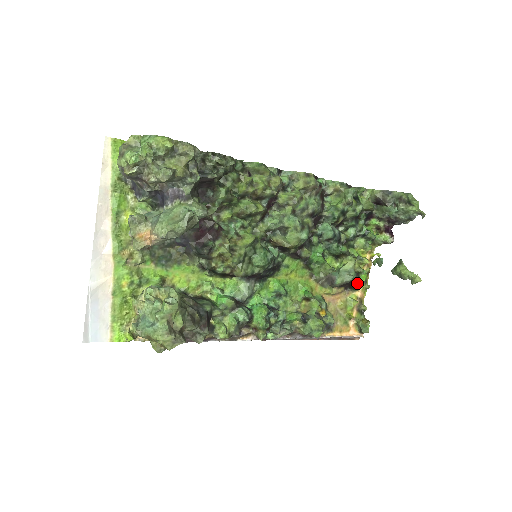
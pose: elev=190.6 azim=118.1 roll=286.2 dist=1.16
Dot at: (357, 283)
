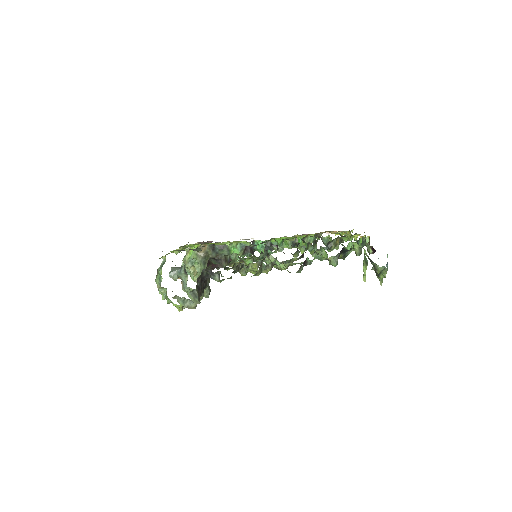
Dot at: (341, 242)
